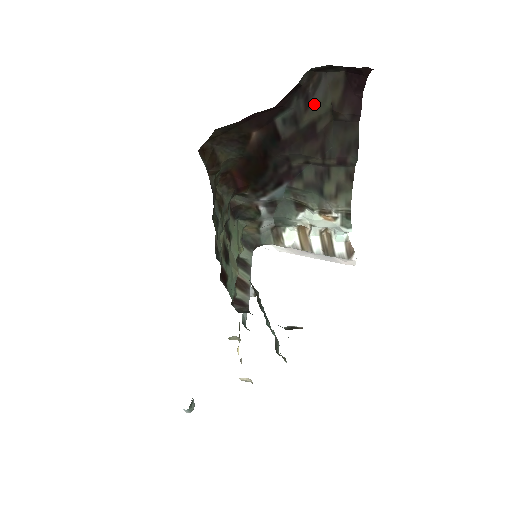
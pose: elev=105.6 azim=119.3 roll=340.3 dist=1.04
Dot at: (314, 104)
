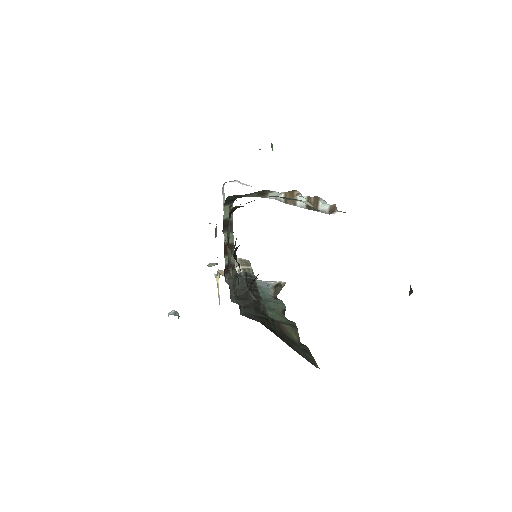
Dot at: occluded
